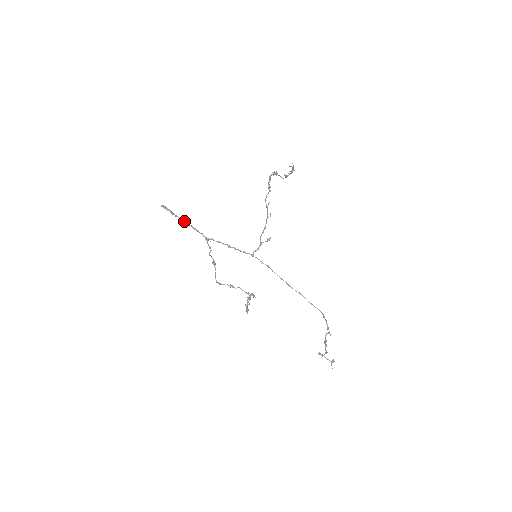
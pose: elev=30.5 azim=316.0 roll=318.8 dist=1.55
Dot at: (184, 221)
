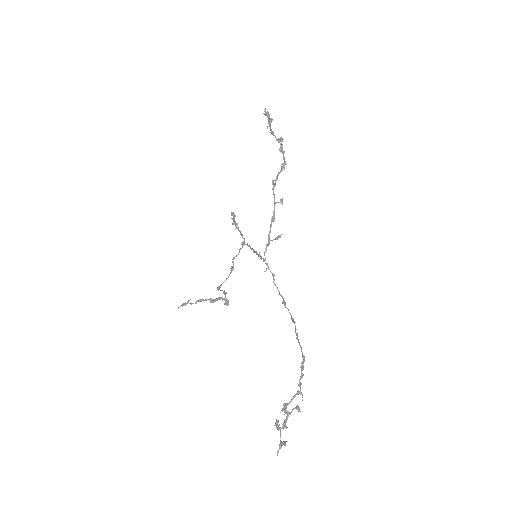
Dot at: (236, 226)
